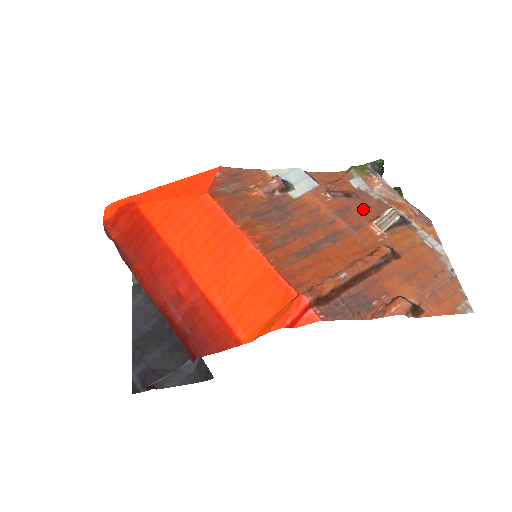
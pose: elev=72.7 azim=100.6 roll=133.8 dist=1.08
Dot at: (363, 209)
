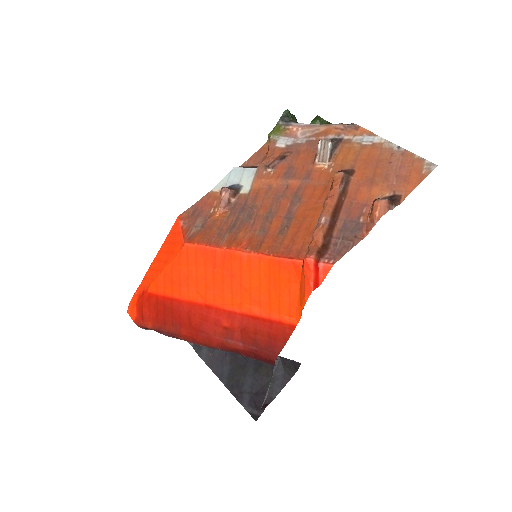
Dot at: (301, 158)
